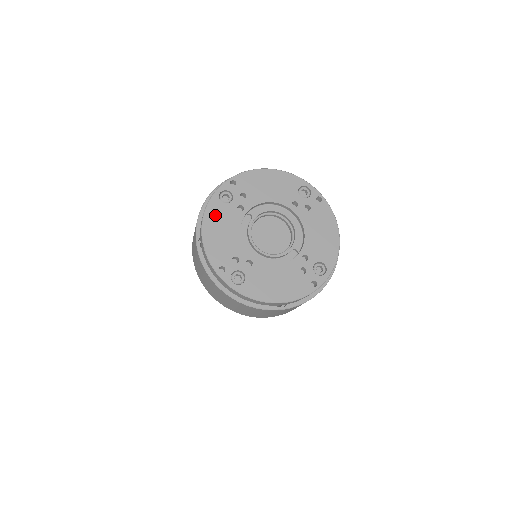
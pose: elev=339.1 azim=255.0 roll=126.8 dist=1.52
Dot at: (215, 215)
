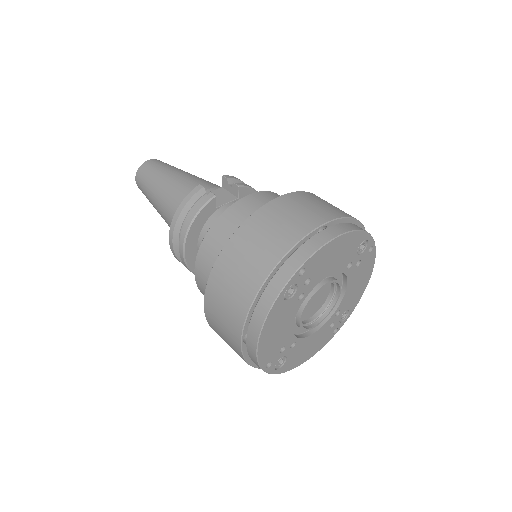
Dot at: (275, 319)
